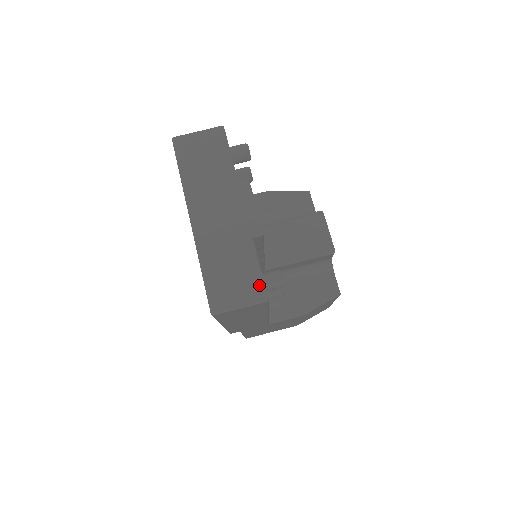
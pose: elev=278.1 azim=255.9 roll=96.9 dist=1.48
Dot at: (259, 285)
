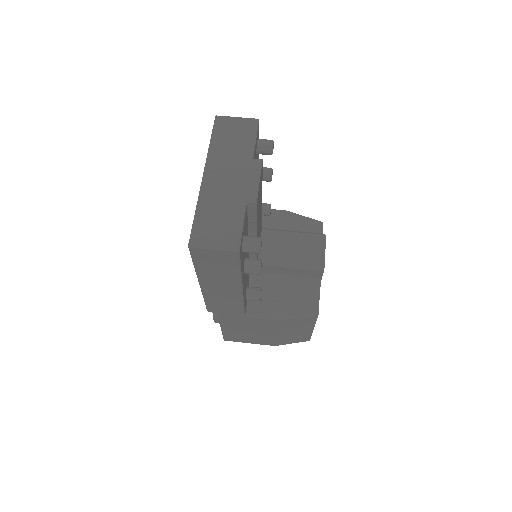
Dot at: (236, 237)
